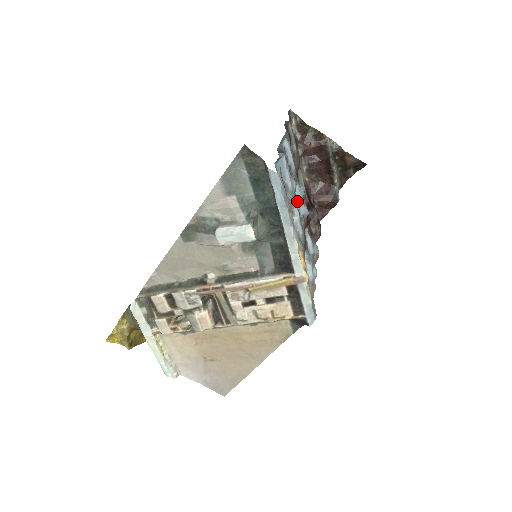
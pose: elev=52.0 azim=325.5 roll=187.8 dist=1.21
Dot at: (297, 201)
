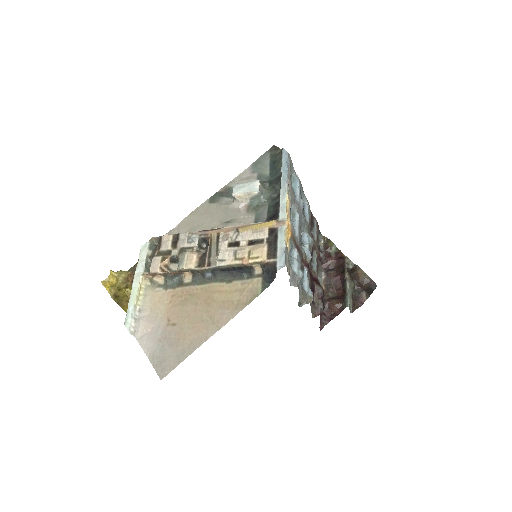
Dot at: (304, 243)
